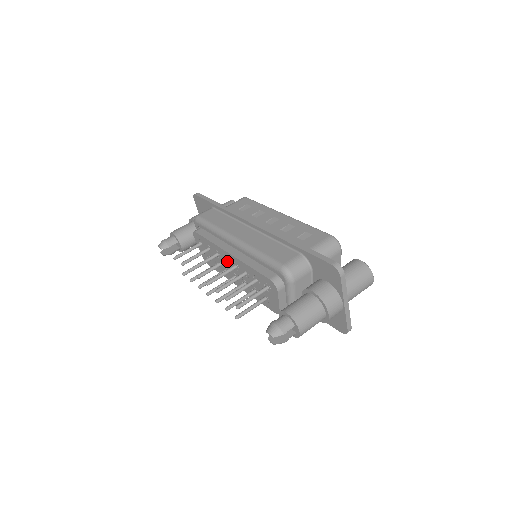
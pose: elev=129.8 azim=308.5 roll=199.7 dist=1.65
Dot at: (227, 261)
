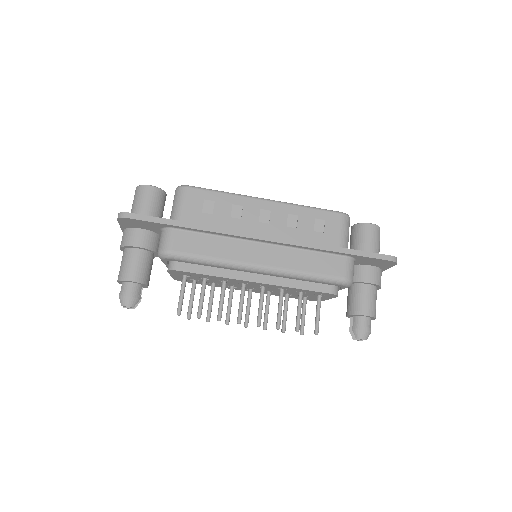
Dot at: (245, 285)
